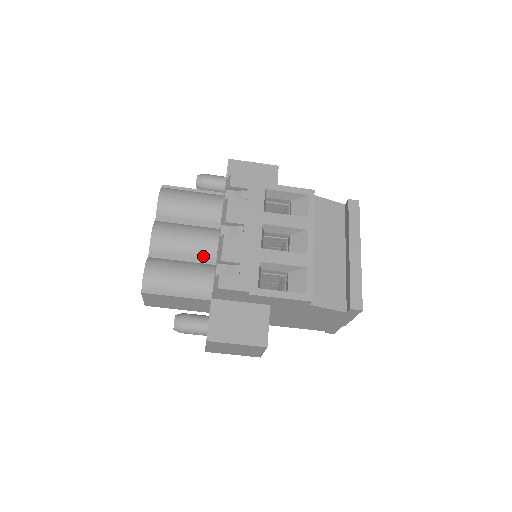
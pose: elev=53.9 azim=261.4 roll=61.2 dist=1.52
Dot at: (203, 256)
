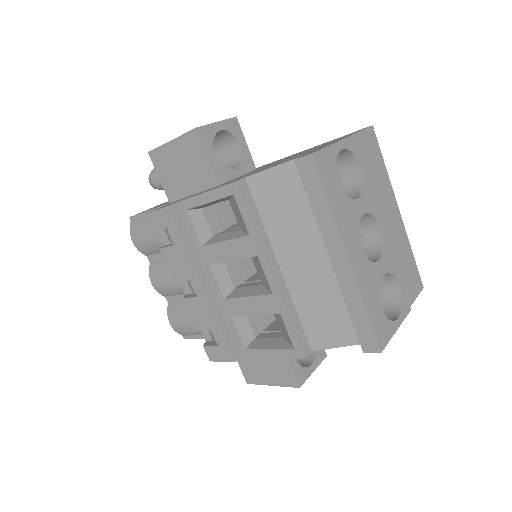
Dot at: occluded
